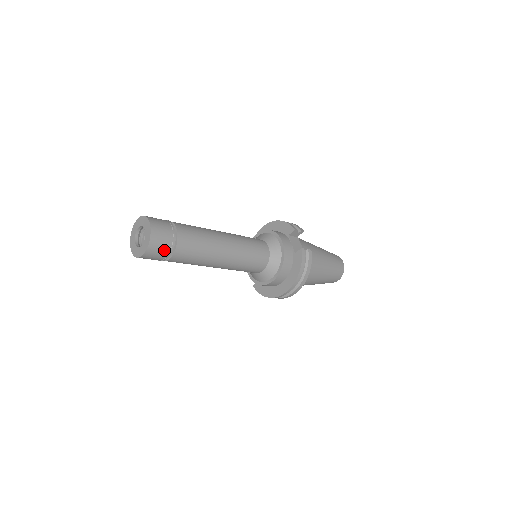
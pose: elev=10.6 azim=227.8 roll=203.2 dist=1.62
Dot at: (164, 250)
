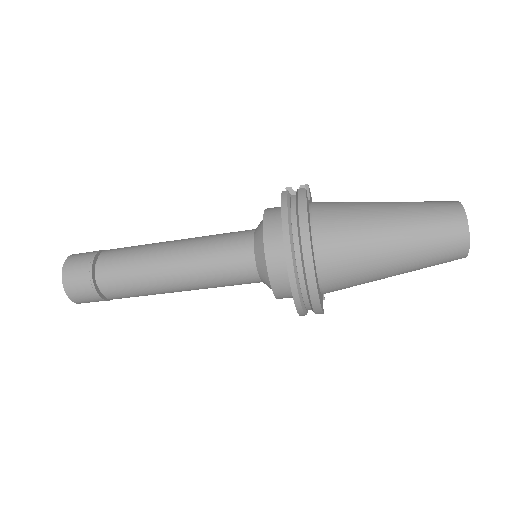
Dot at: (83, 272)
